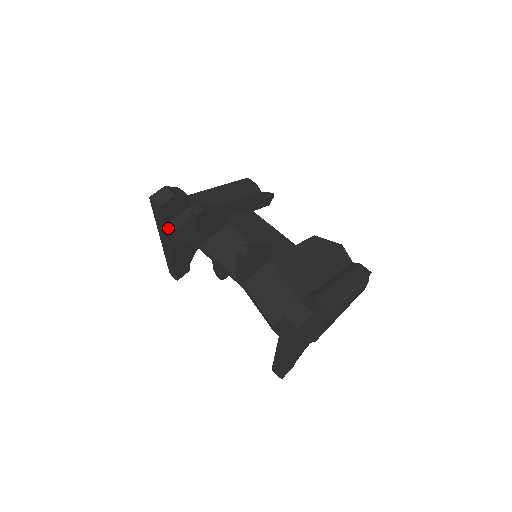
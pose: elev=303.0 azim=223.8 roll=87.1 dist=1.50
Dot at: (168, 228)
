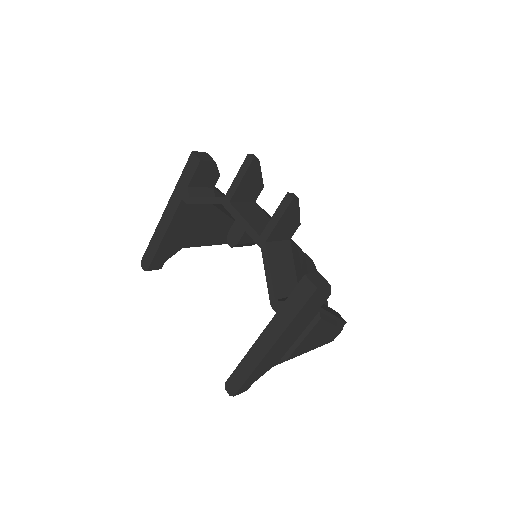
Dot at: (190, 191)
